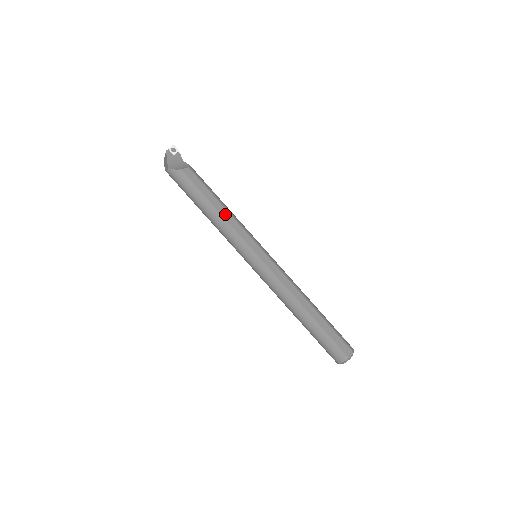
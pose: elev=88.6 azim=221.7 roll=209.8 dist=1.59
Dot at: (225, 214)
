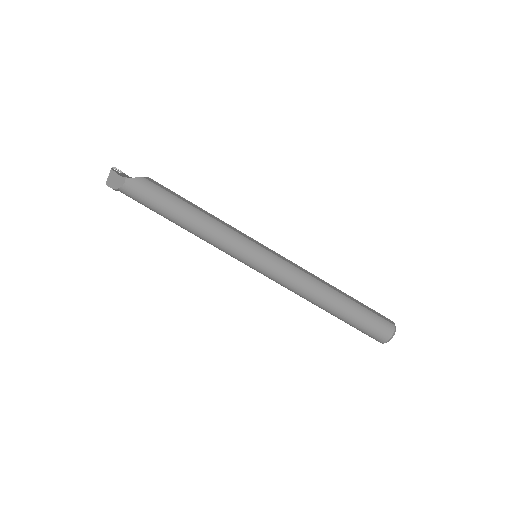
Dot at: (209, 215)
